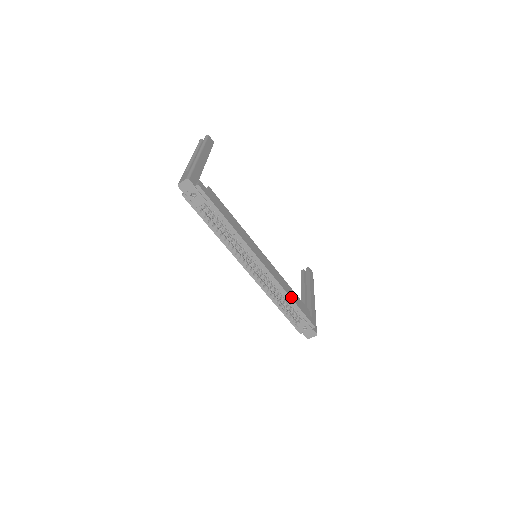
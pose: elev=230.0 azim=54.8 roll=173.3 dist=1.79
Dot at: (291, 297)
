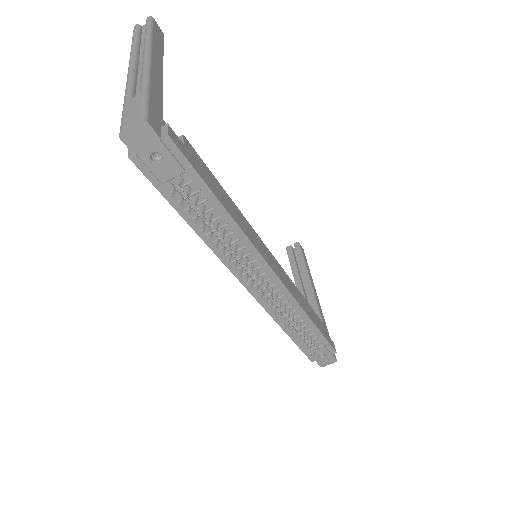
Dot at: (311, 318)
